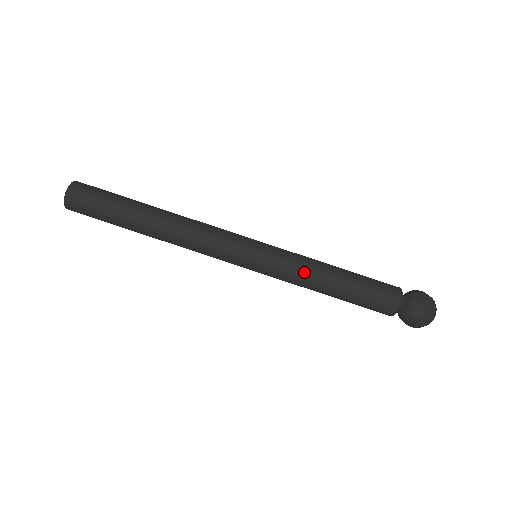
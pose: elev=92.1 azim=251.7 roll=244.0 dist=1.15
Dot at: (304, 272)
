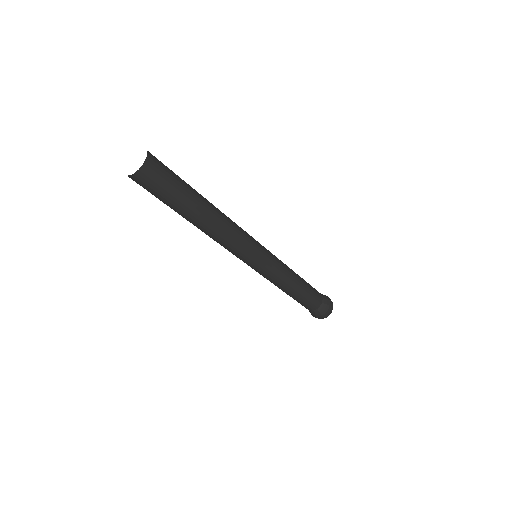
Dot at: occluded
